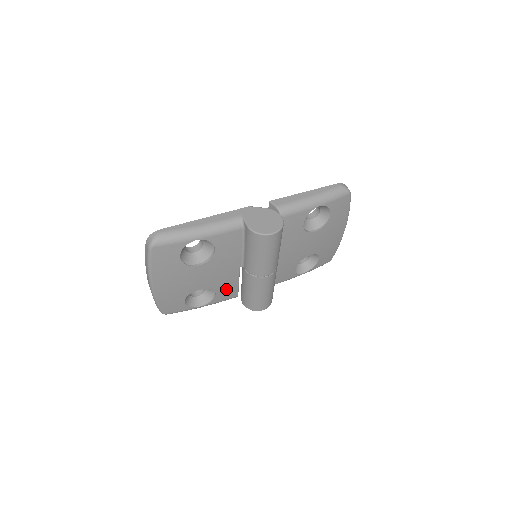
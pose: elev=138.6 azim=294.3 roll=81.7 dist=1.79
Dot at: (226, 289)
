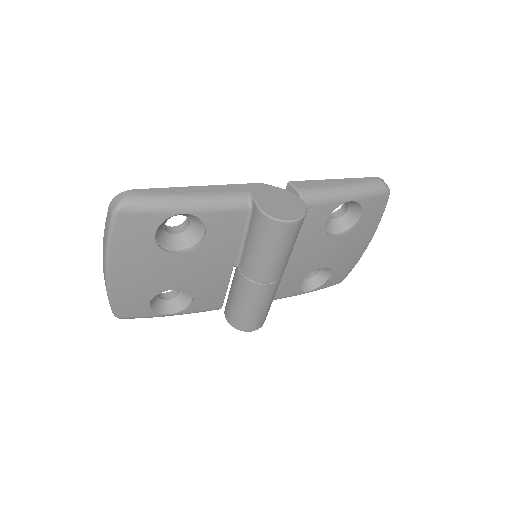
Dot at: (209, 295)
